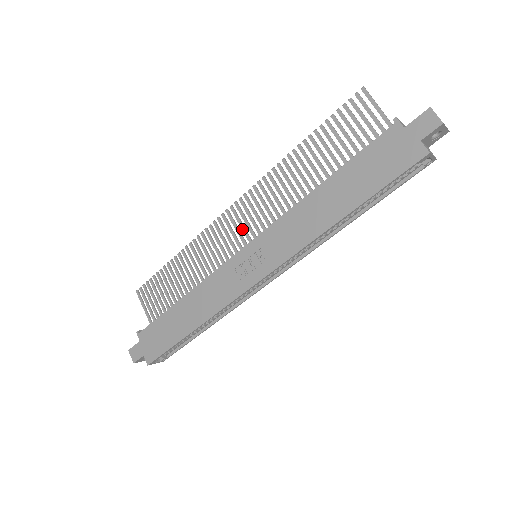
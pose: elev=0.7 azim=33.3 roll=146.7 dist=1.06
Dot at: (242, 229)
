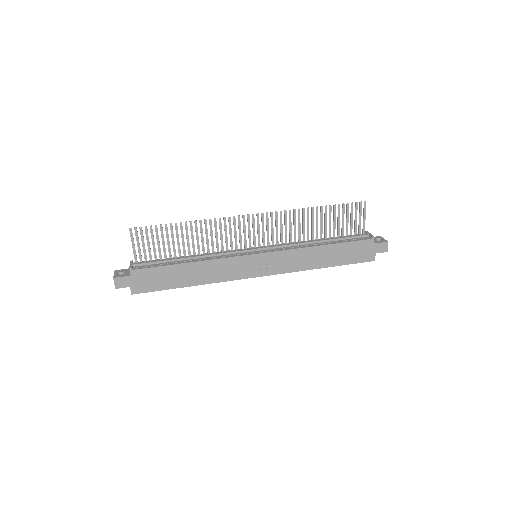
Dot at: (253, 234)
